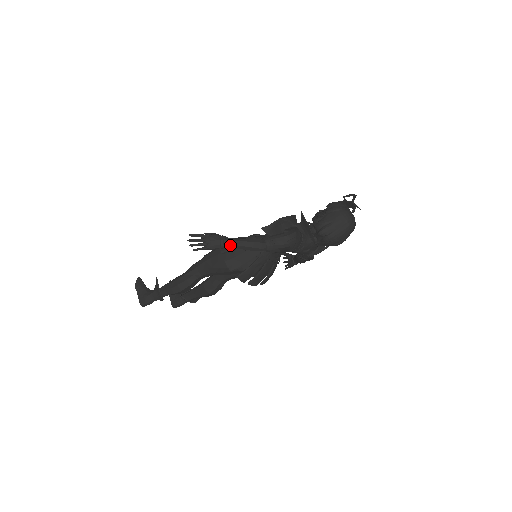
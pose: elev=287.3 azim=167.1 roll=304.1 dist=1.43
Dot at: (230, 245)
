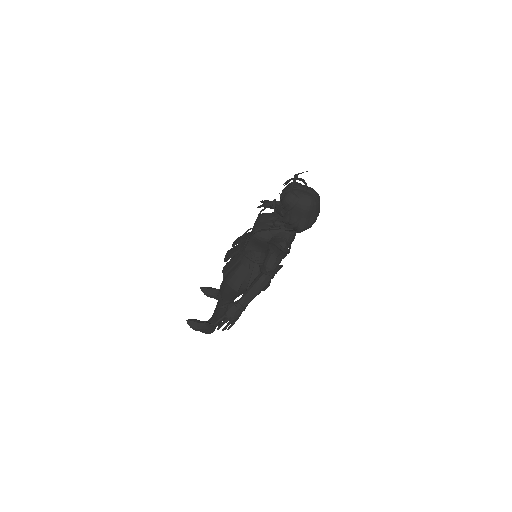
Dot at: occluded
